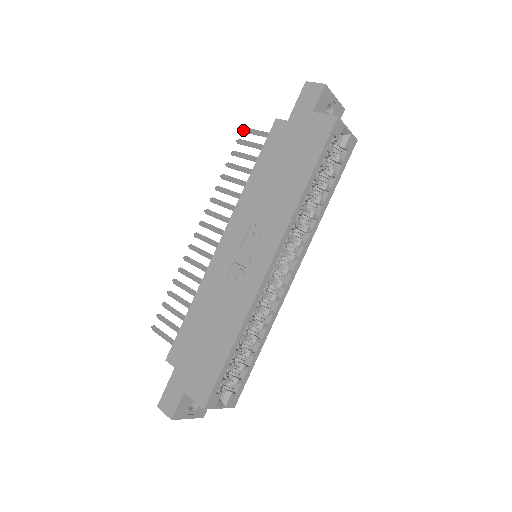
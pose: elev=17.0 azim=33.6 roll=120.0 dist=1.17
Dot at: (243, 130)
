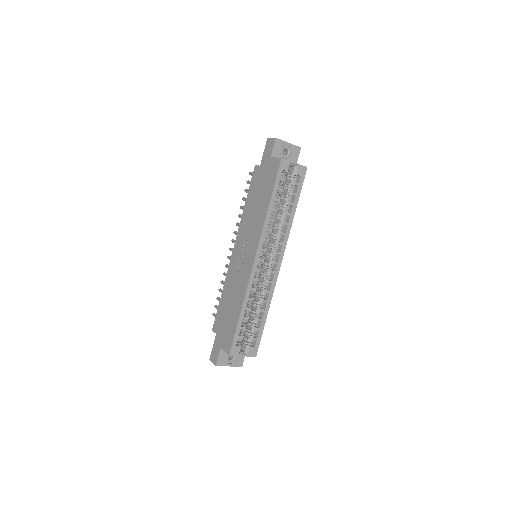
Dot at: (249, 174)
